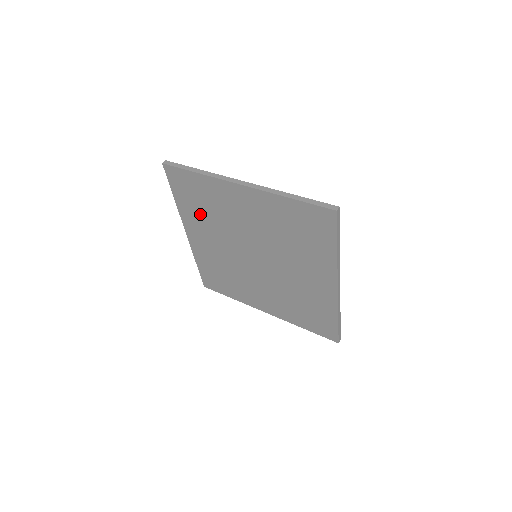
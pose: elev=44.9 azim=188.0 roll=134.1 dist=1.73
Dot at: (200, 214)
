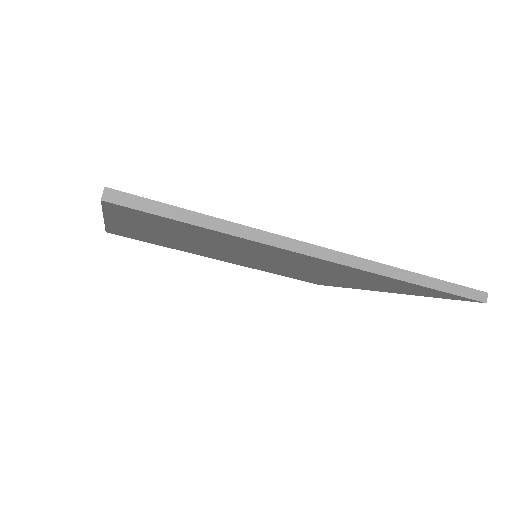
Dot at: (181, 248)
